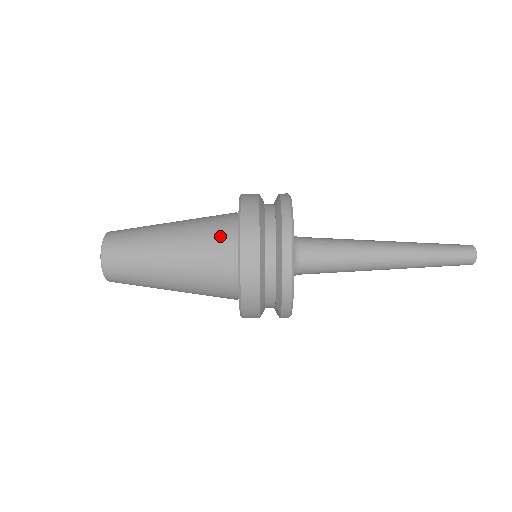
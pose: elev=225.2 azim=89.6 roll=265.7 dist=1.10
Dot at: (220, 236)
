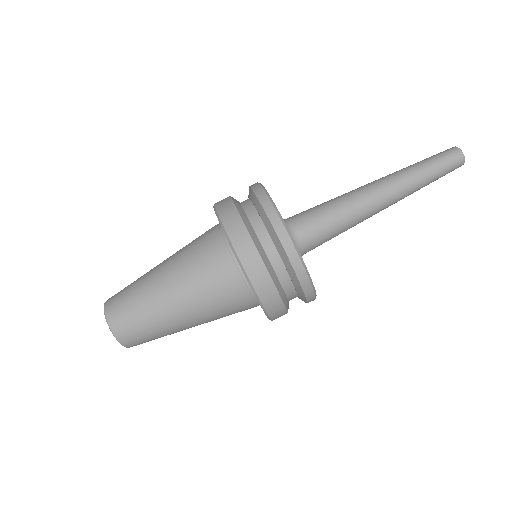
Dot at: occluded
